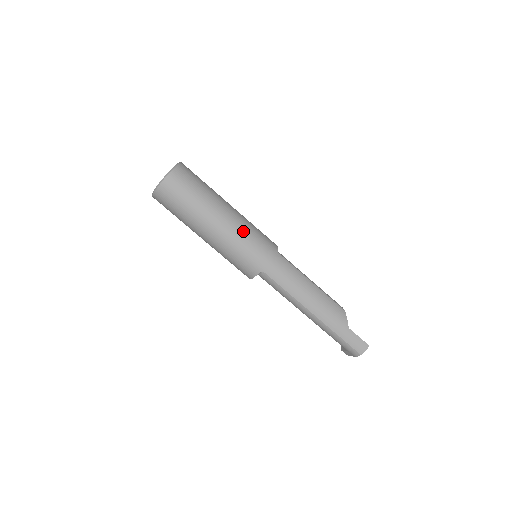
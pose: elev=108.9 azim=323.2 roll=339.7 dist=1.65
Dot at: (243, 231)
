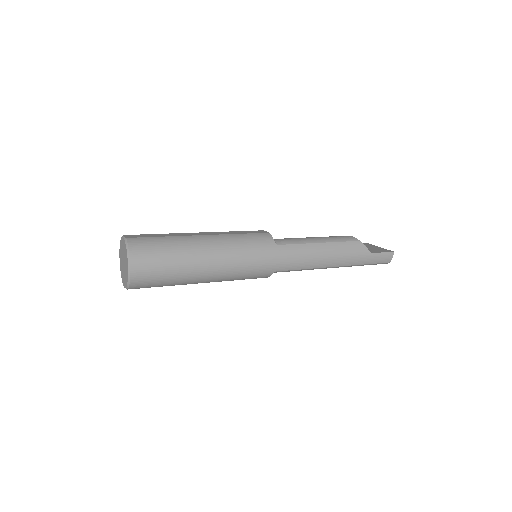
Dot at: (236, 257)
